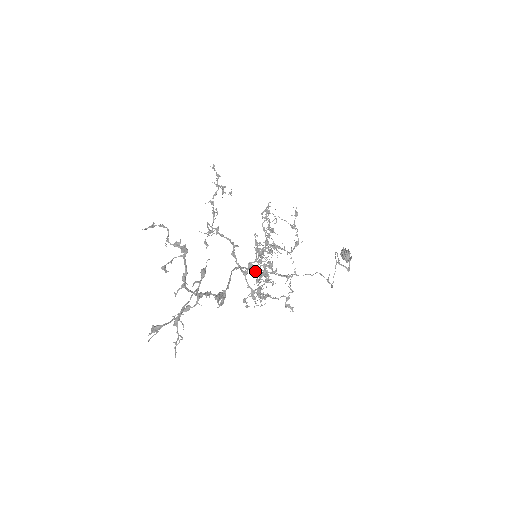
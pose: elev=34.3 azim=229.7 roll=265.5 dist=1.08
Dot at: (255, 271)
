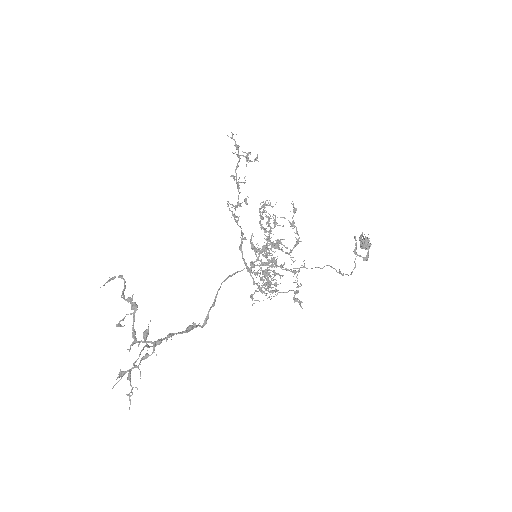
Dot at: occluded
